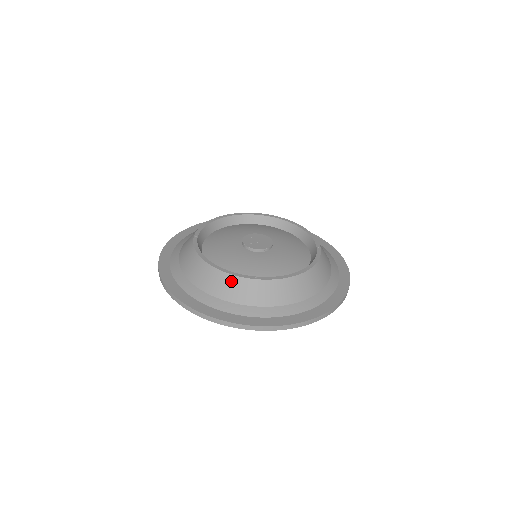
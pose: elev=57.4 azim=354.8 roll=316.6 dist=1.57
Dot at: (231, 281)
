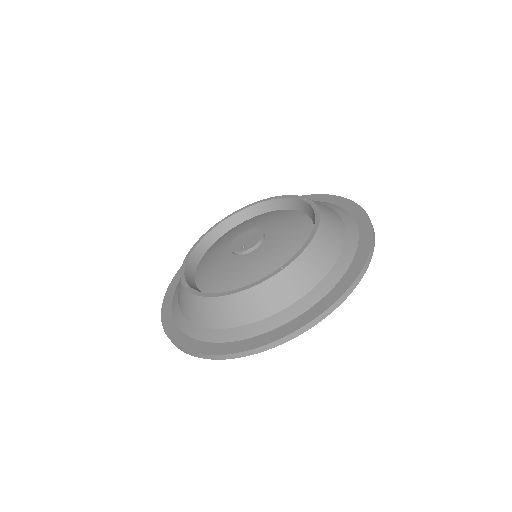
Dot at: (262, 291)
